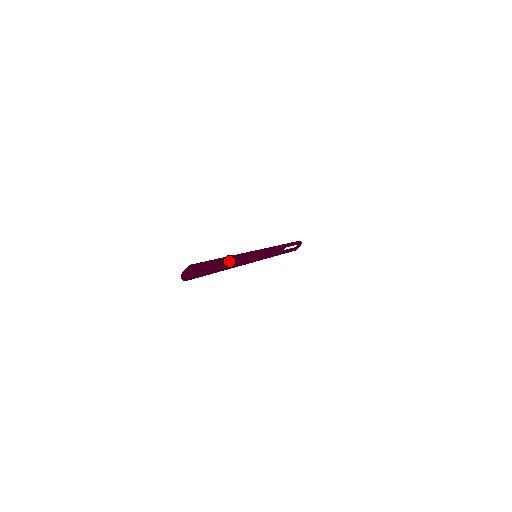
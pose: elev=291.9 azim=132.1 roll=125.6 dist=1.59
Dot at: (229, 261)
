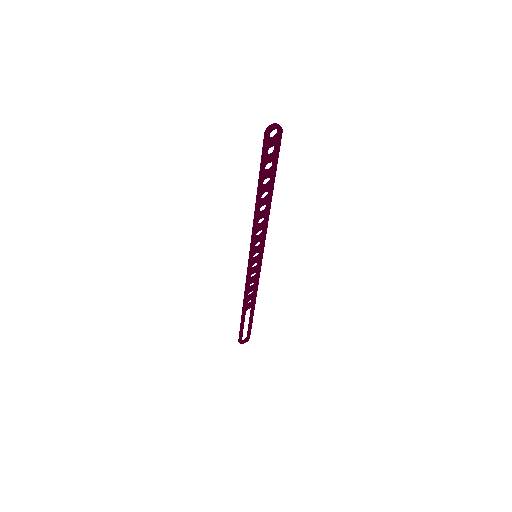
Dot at: (269, 199)
